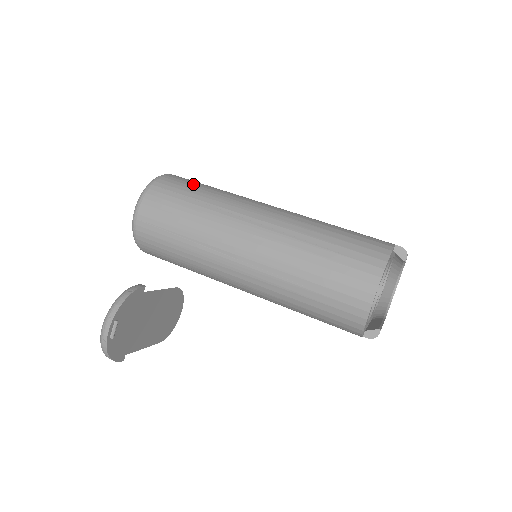
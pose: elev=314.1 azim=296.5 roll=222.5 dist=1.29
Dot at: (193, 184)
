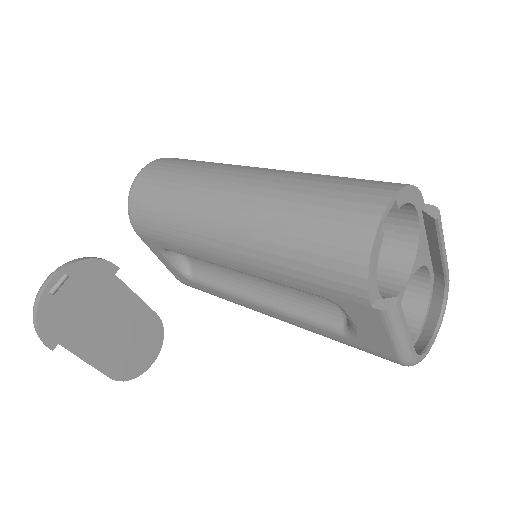
Dot at: occluded
